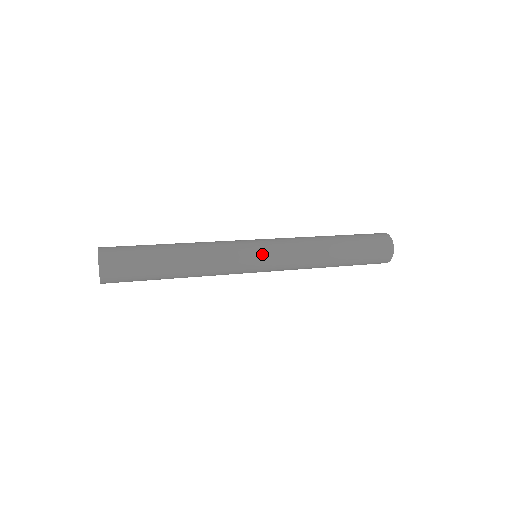
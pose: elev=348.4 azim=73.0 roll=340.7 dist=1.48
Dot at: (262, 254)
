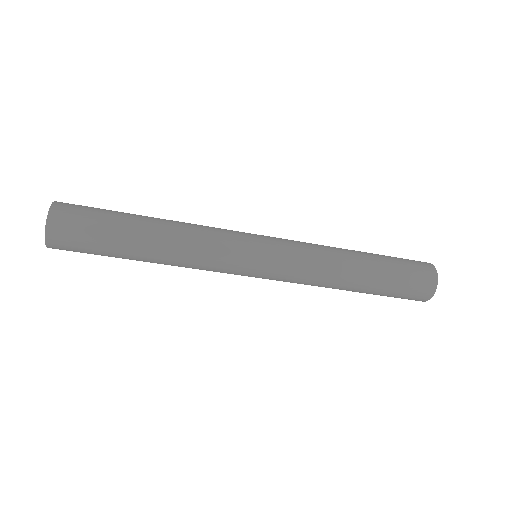
Dot at: (263, 249)
